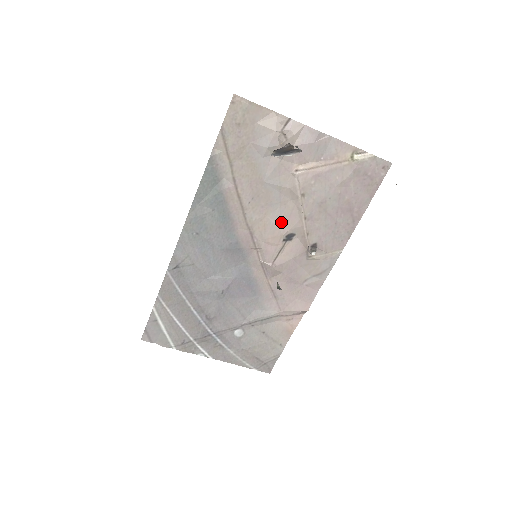
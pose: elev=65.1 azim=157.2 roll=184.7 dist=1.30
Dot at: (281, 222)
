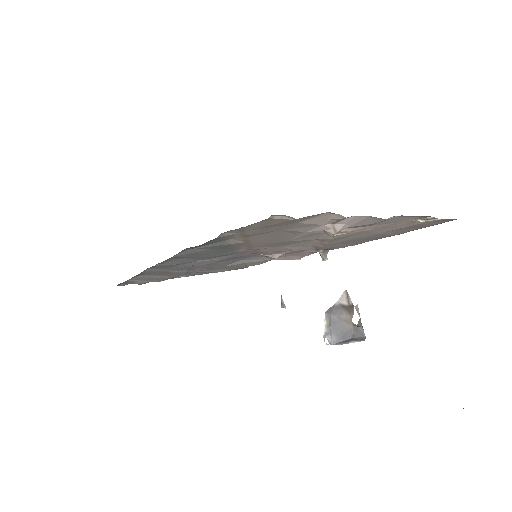
Dot at: (296, 246)
